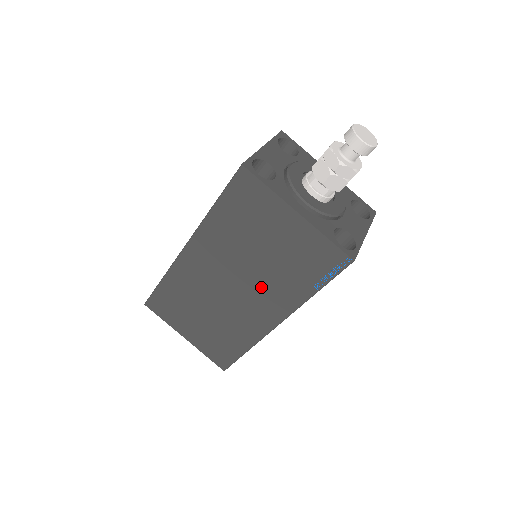
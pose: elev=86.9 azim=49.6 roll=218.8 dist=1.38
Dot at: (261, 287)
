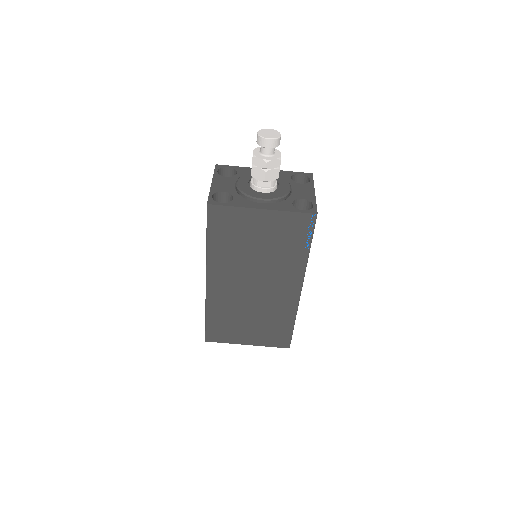
Dot at: (273, 273)
